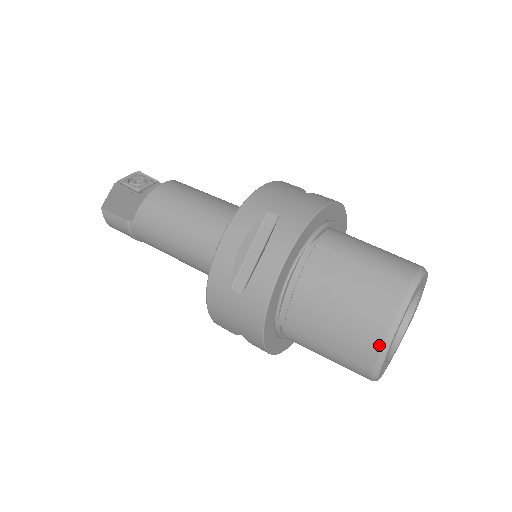
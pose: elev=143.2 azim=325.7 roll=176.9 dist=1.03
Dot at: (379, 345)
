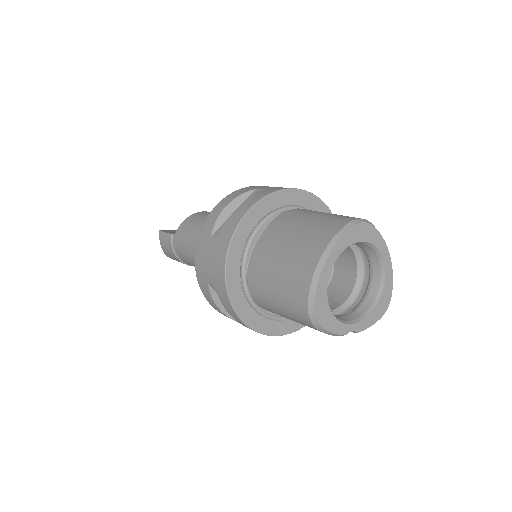
Dot at: (313, 269)
